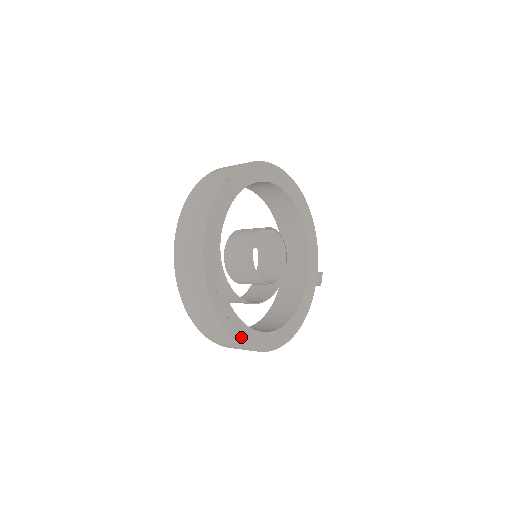
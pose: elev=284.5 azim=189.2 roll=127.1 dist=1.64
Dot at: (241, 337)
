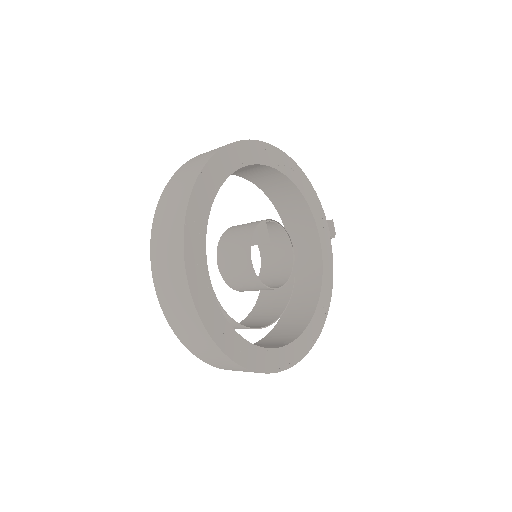
Dot at: (278, 364)
